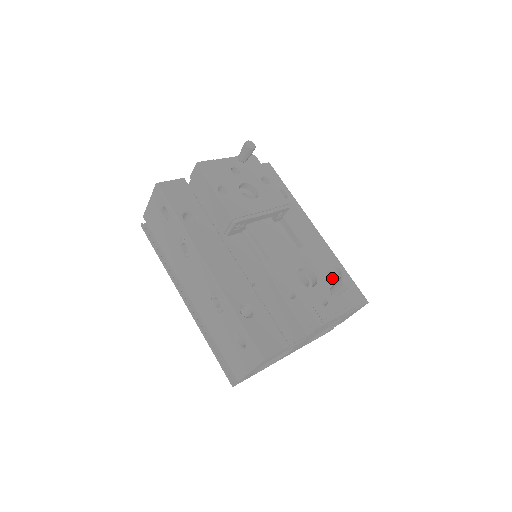
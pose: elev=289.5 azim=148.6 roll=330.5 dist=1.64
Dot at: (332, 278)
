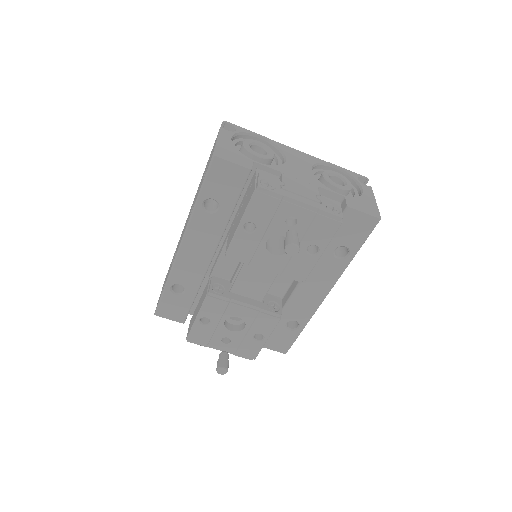
Dot at: (262, 335)
